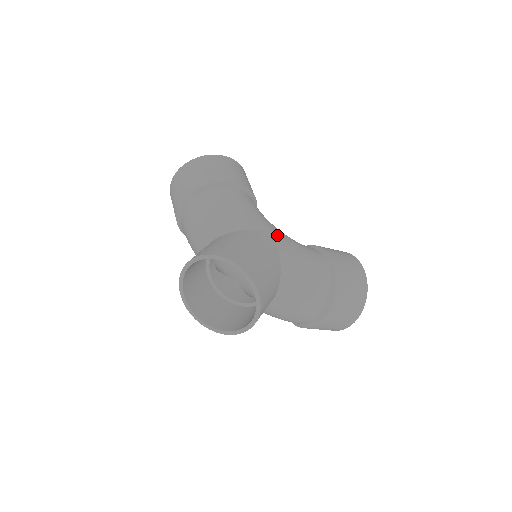
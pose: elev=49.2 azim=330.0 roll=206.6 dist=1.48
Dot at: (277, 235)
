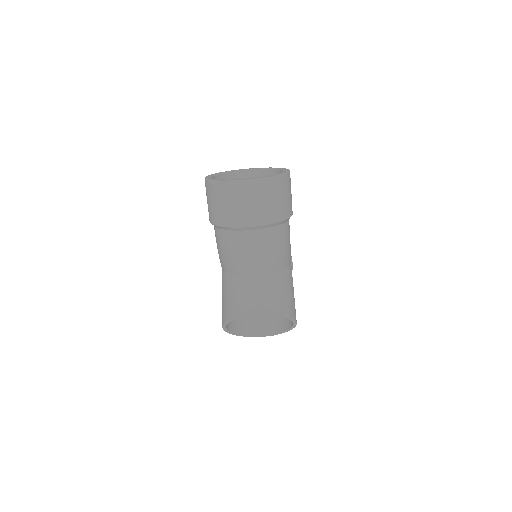
Dot at: occluded
